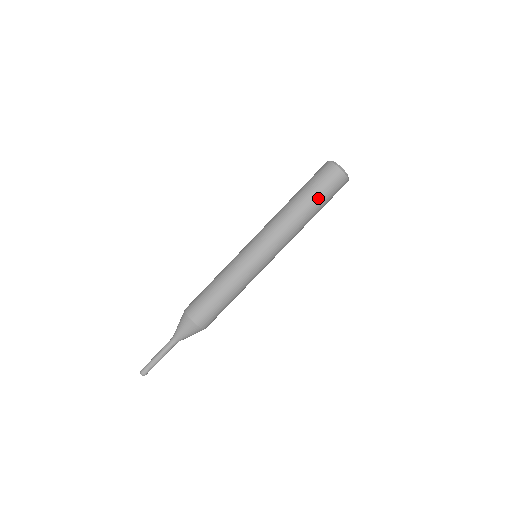
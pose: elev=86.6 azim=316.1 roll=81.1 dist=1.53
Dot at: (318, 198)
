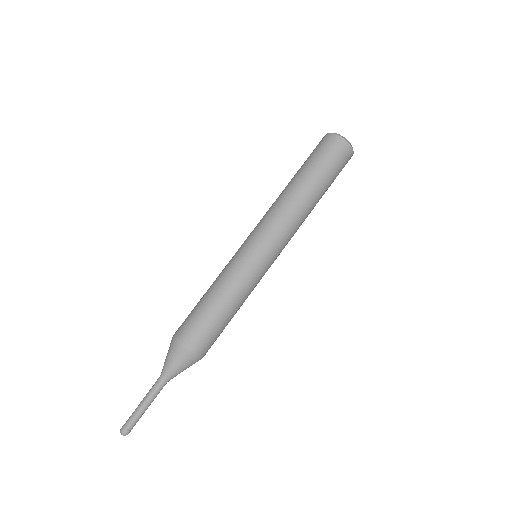
Dot at: (328, 182)
